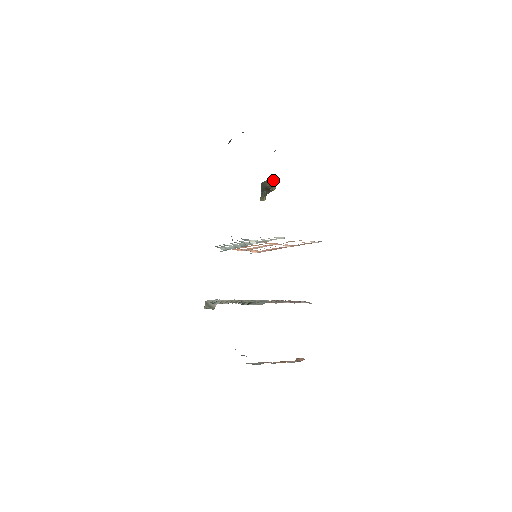
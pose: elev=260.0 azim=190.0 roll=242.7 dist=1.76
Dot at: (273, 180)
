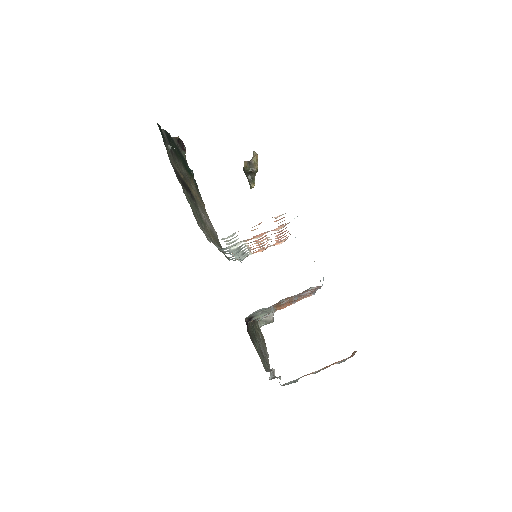
Dot at: (251, 159)
